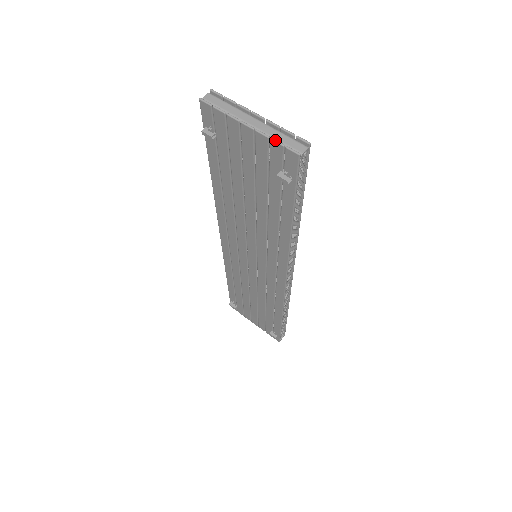
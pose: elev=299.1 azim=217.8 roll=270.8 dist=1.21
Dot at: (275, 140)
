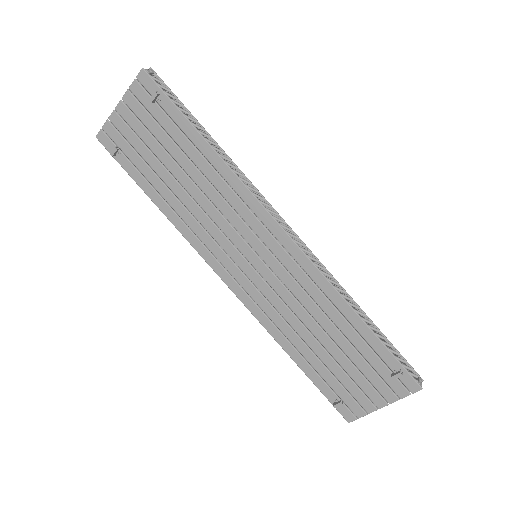
Dot at: (131, 85)
